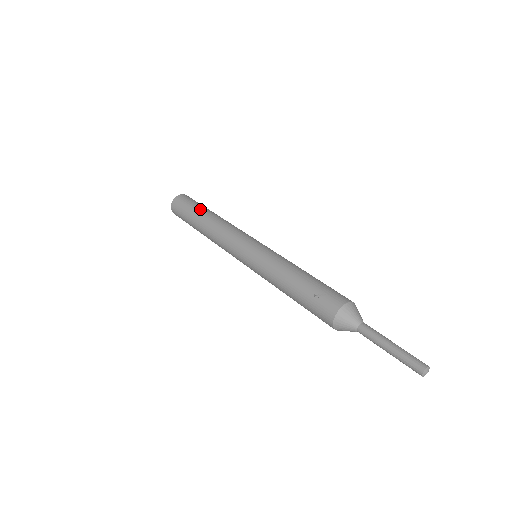
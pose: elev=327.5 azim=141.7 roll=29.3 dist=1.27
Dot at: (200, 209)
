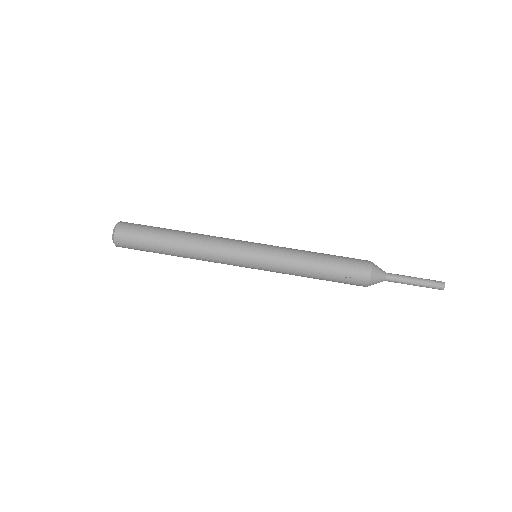
Dot at: (160, 239)
